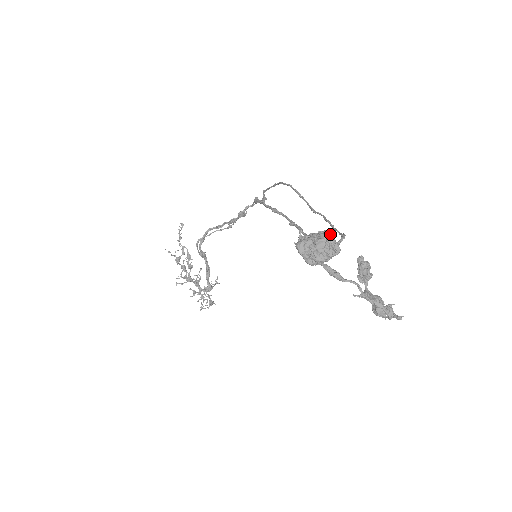
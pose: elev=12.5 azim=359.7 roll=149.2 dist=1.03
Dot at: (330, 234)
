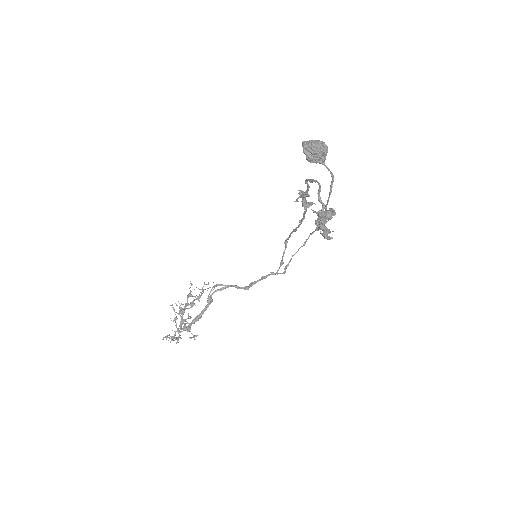
Dot at: (327, 146)
